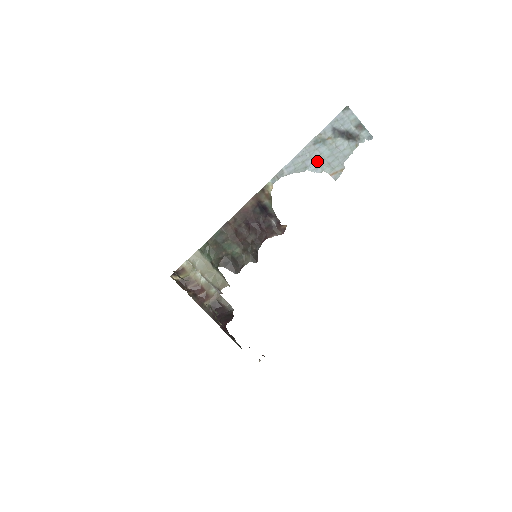
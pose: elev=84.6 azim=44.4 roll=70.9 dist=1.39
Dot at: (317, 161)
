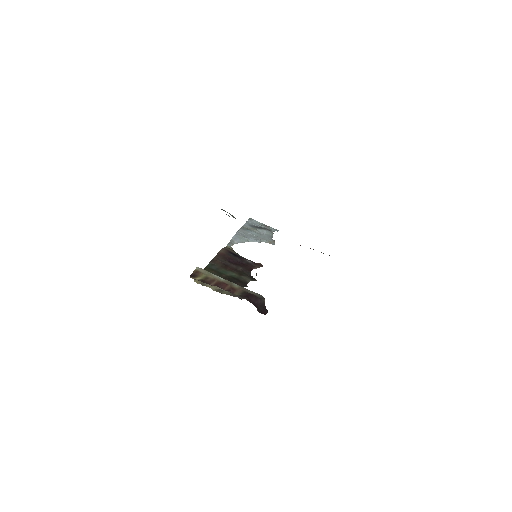
Dot at: (253, 237)
